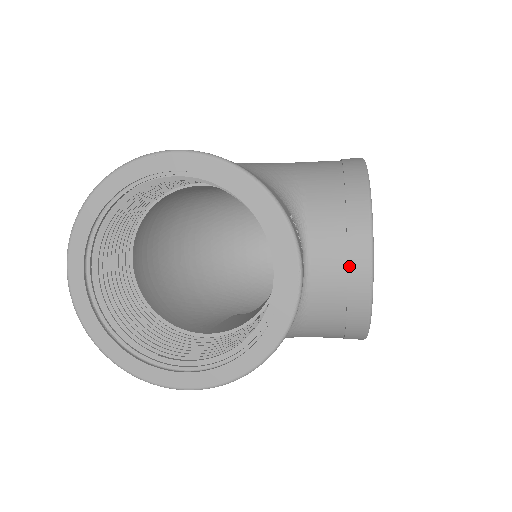
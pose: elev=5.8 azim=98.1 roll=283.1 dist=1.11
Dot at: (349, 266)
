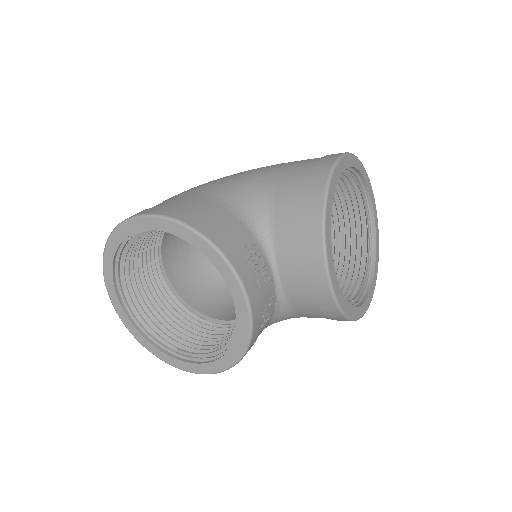
Dot at: (310, 278)
